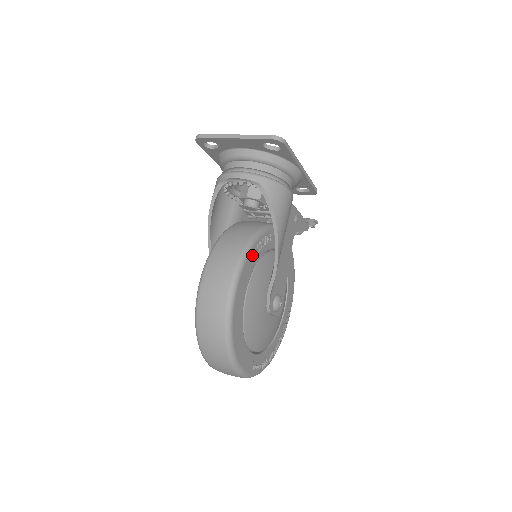
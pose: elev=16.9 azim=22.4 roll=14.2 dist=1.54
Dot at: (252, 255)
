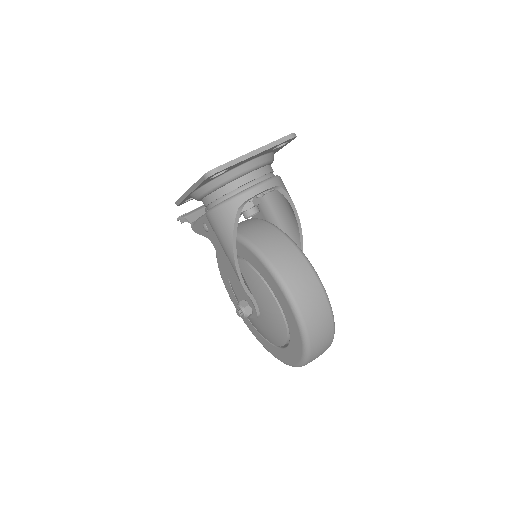
Dot at: occluded
